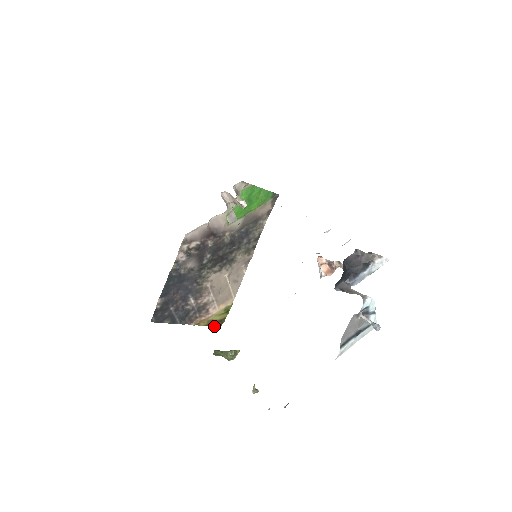
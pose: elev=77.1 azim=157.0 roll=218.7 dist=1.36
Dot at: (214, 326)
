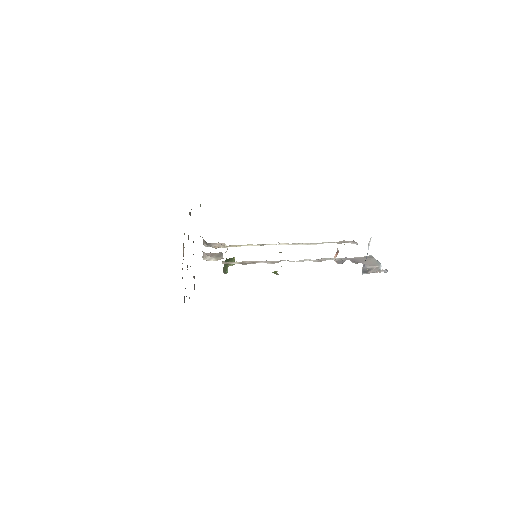
Dot at: occluded
